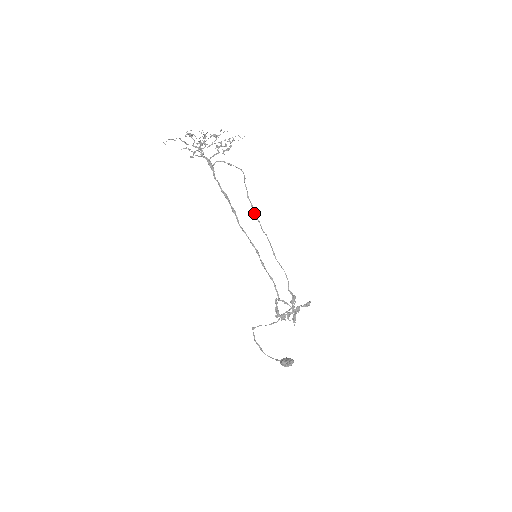
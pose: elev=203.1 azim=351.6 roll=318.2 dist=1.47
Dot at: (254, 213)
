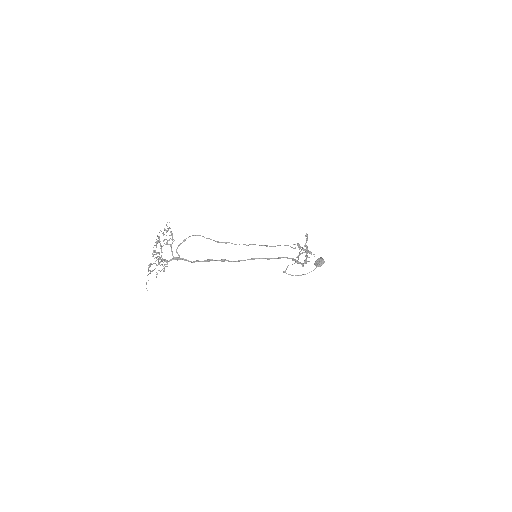
Dot at: occluded
